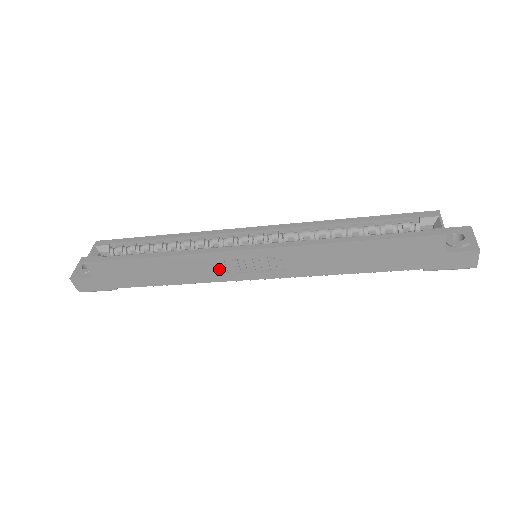
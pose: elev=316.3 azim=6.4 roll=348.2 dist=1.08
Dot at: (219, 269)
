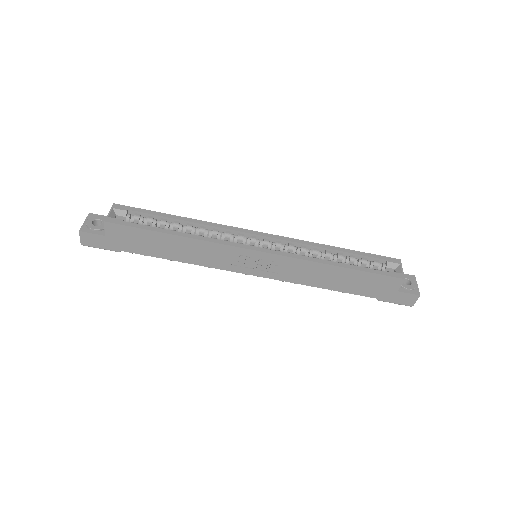
Dot at: (225, 259)
